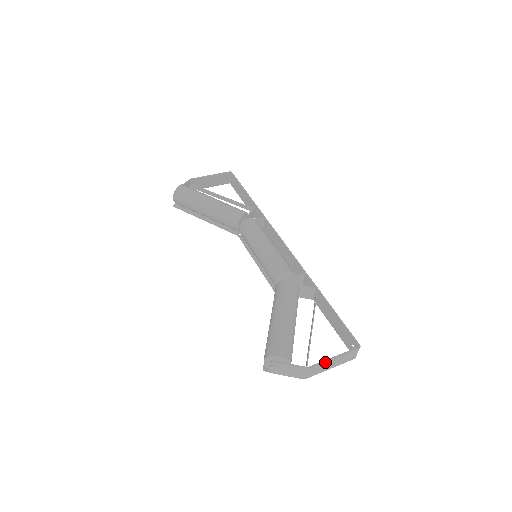
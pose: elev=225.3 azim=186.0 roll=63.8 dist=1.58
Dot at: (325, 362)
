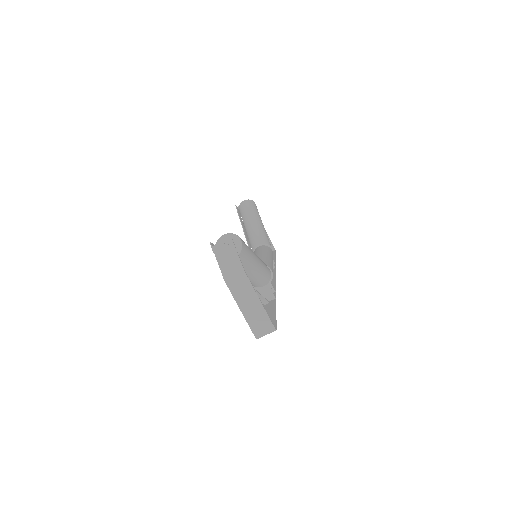
Dot at: (253, 290)
